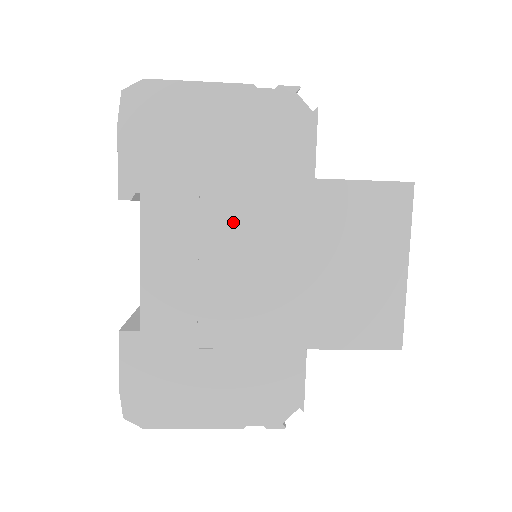
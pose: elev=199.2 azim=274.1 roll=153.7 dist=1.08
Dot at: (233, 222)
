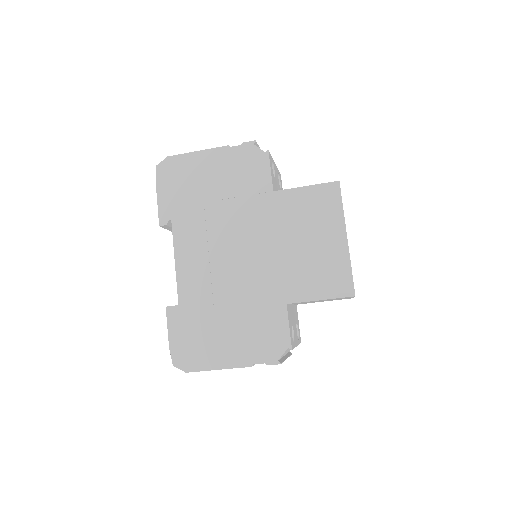
Dot at: (227, 227)
